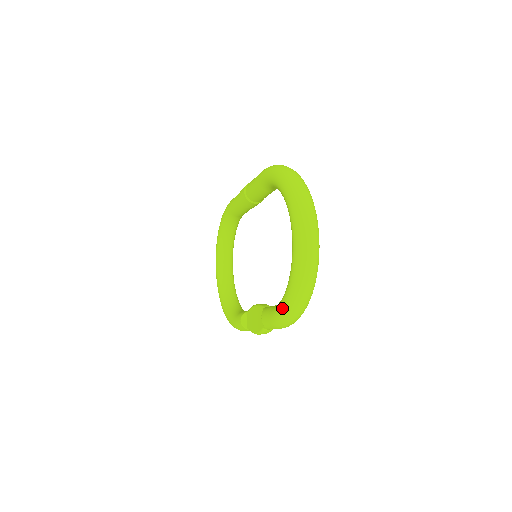
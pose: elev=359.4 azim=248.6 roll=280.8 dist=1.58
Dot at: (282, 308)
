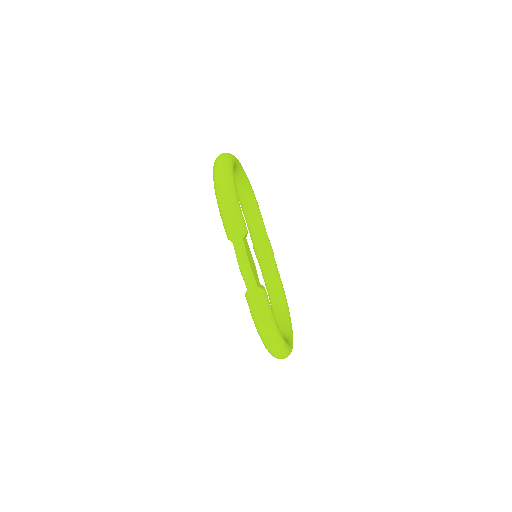
Dot at: (215, 192)
